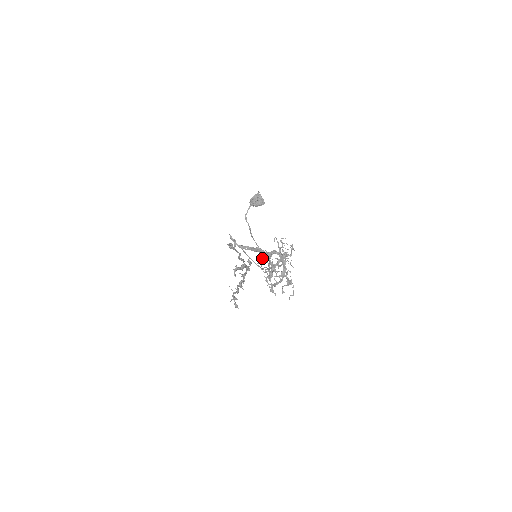
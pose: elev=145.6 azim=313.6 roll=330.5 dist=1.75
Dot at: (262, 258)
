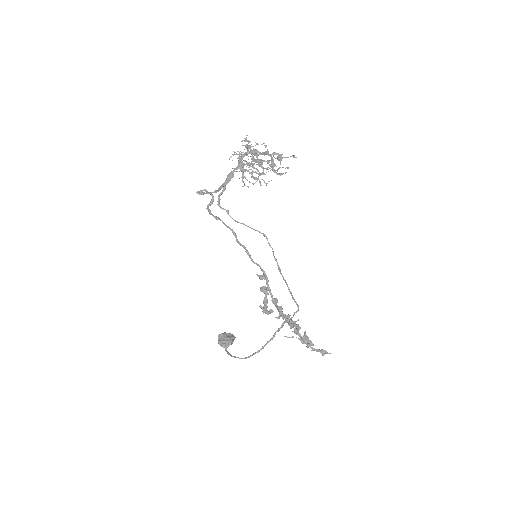
Dot at: (242, 179)
